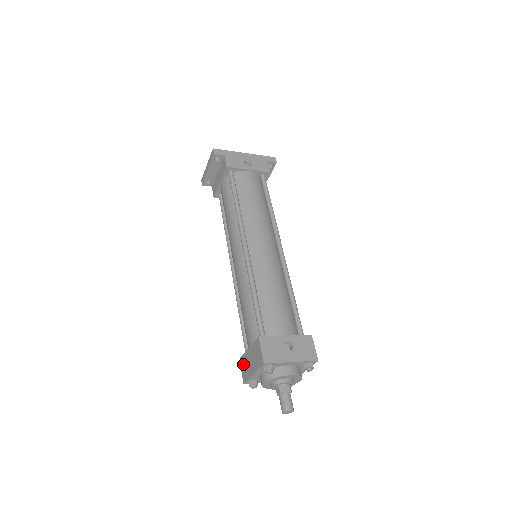
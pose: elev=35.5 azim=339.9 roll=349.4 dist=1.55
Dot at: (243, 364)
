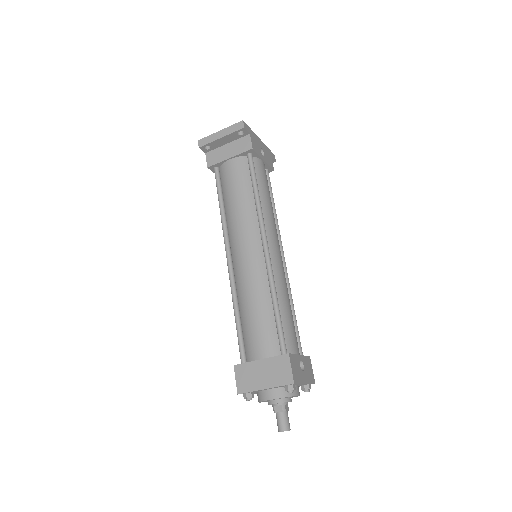
Dot at: (243, 373)
